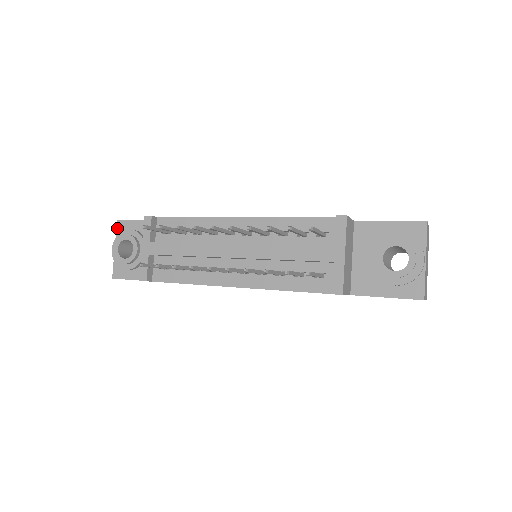
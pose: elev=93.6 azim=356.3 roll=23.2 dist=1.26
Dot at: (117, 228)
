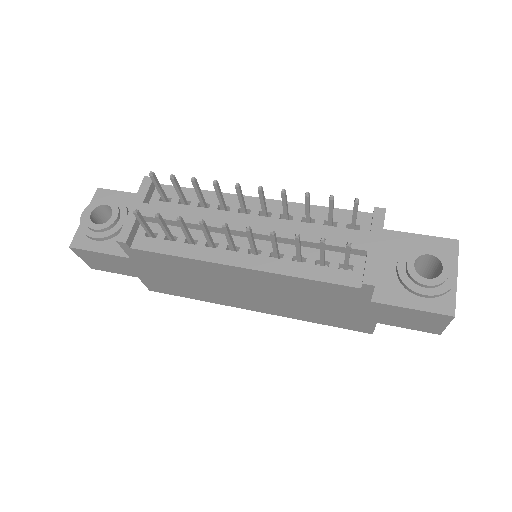
Dot at: (95, 195)
